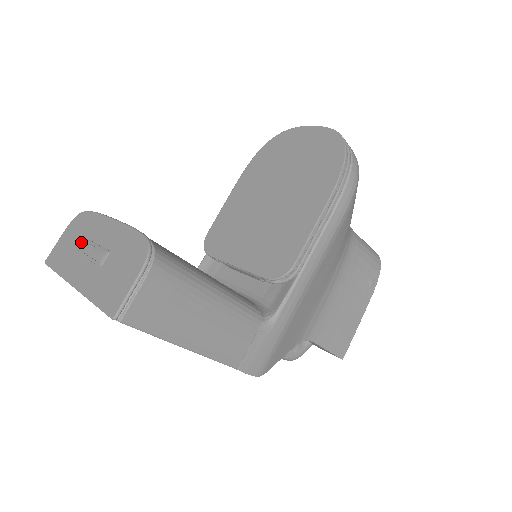
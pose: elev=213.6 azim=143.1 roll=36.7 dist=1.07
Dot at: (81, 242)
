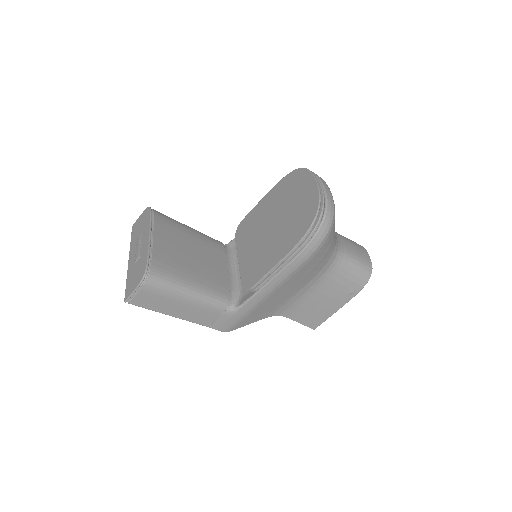
Dot at: (140, 233)
